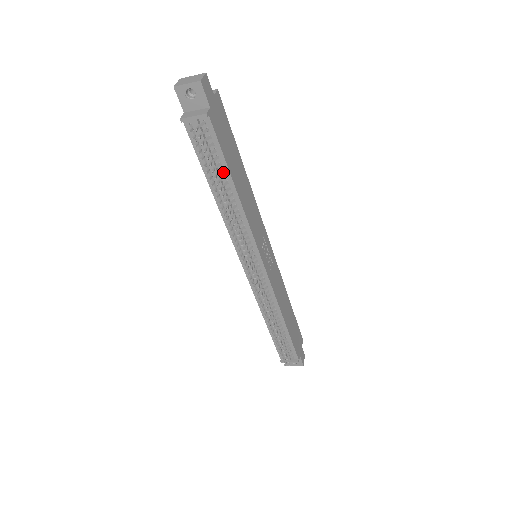
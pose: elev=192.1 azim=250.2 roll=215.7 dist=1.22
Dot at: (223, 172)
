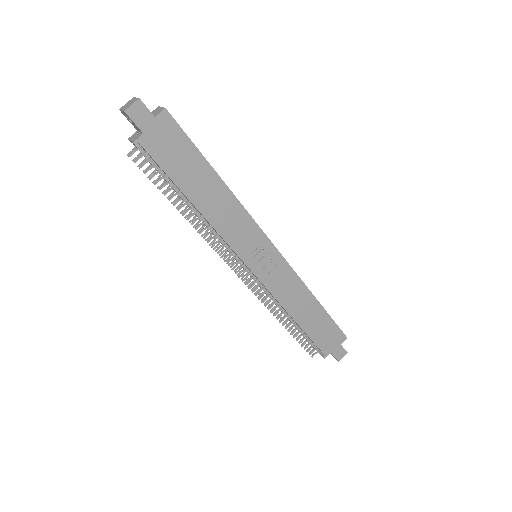
Dot at: (177, 187)
